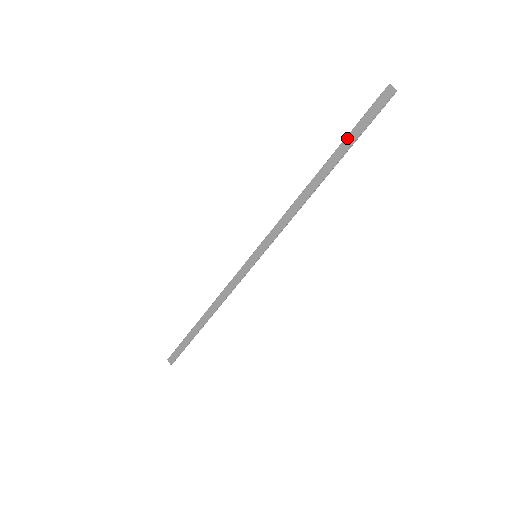
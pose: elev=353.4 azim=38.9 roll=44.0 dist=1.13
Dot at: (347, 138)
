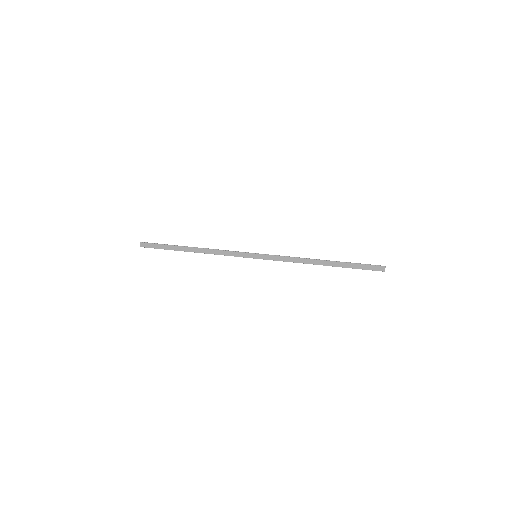
Dot at: (350, 264)
